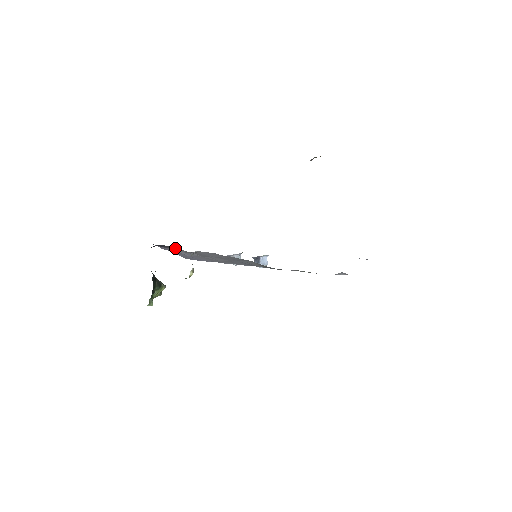
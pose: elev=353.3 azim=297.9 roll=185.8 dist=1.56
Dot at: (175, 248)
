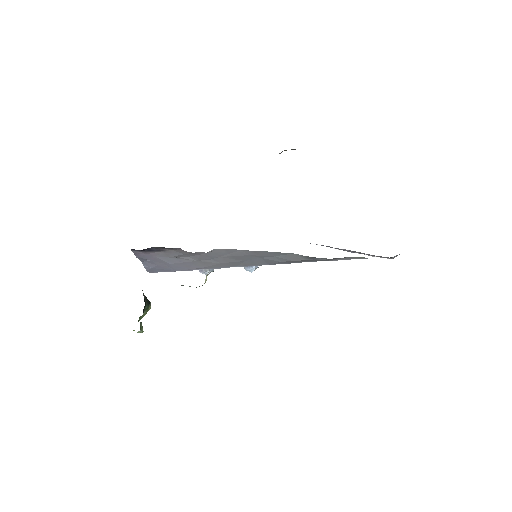
Dot at: (170, 251)
